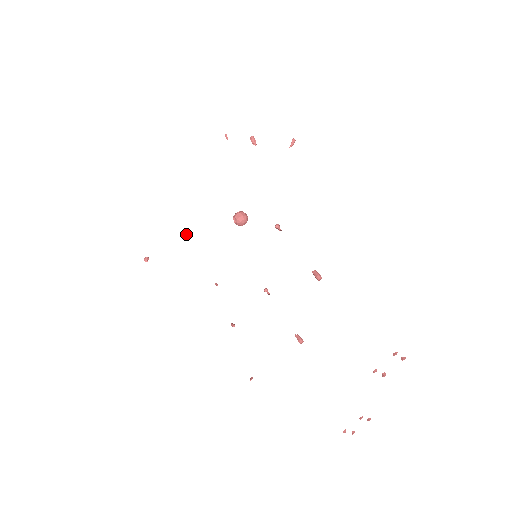
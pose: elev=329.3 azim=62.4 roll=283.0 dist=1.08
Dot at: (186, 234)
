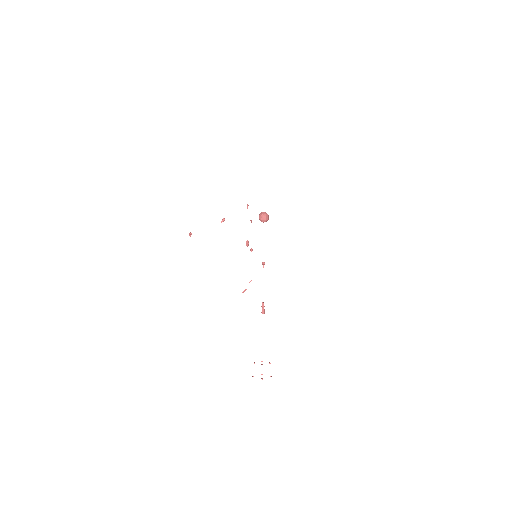
Dot at: (221, 221)
